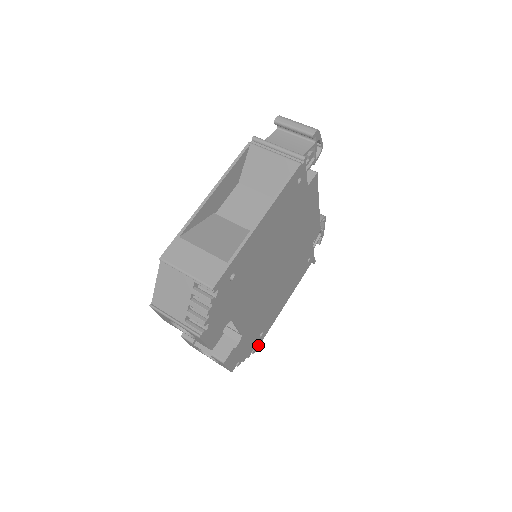
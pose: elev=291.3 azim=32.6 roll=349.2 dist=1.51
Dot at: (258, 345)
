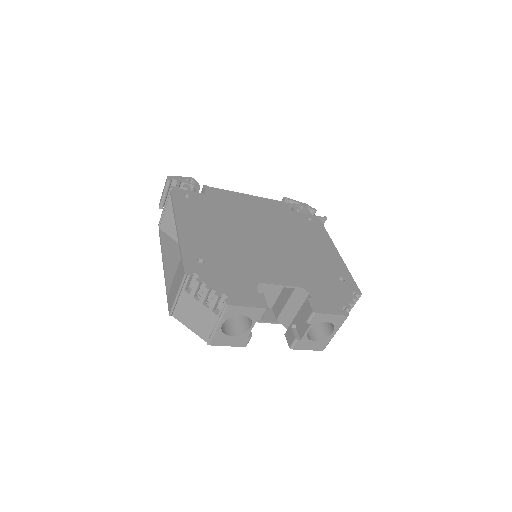
Dot at: (355, 287)
